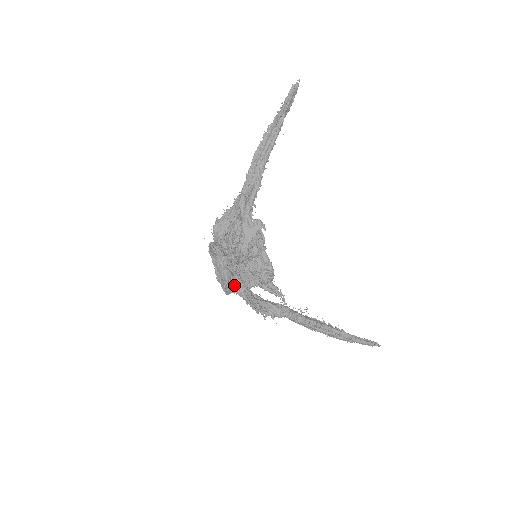
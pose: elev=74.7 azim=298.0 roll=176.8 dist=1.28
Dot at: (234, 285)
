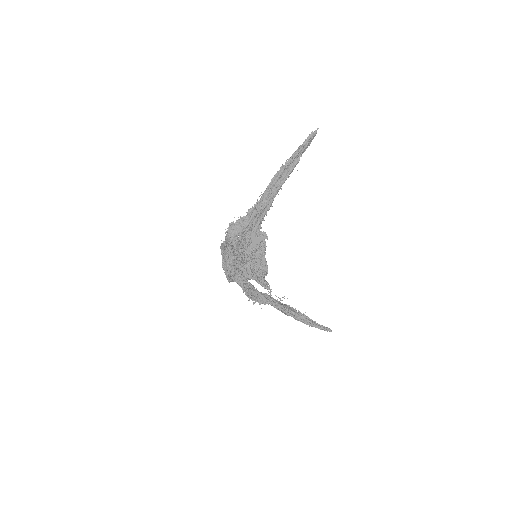
Dot at: (236, 277)
